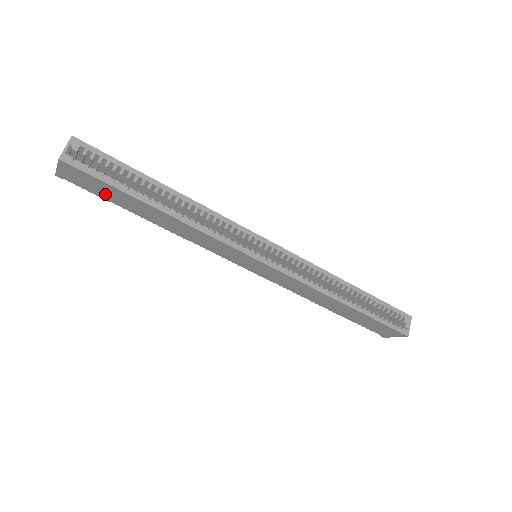
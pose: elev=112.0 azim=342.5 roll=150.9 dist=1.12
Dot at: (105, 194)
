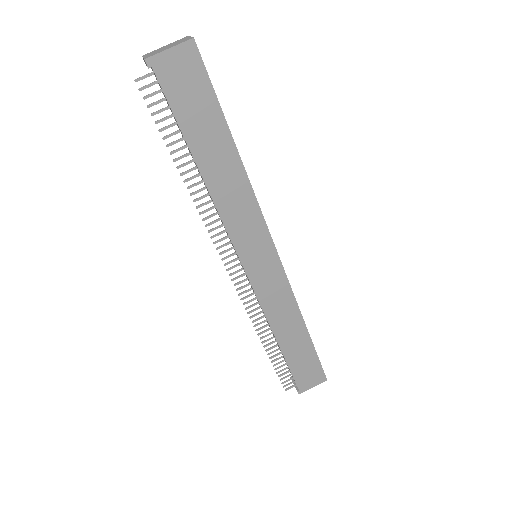
Dot at: (188, 110)
